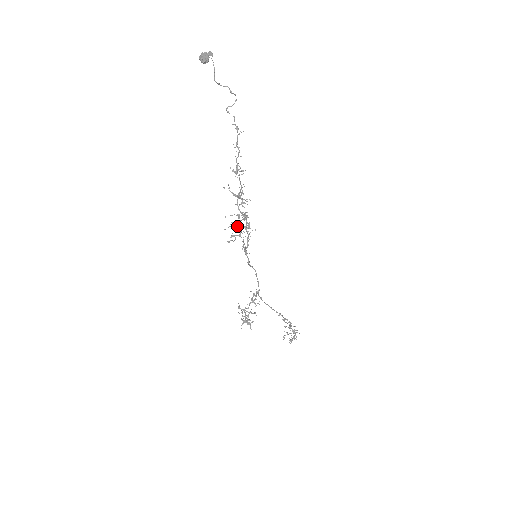
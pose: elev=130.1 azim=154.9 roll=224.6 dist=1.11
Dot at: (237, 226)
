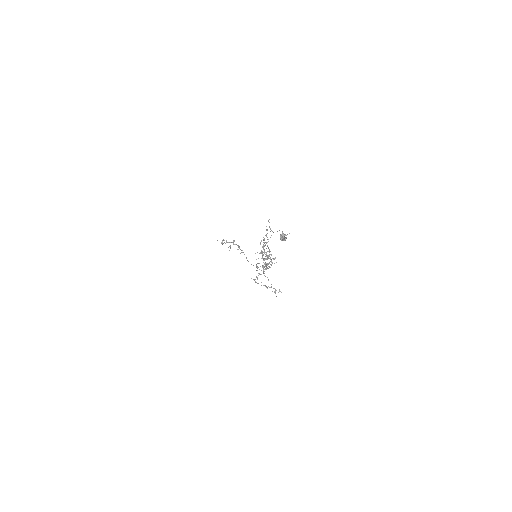
Dot at: occluded
